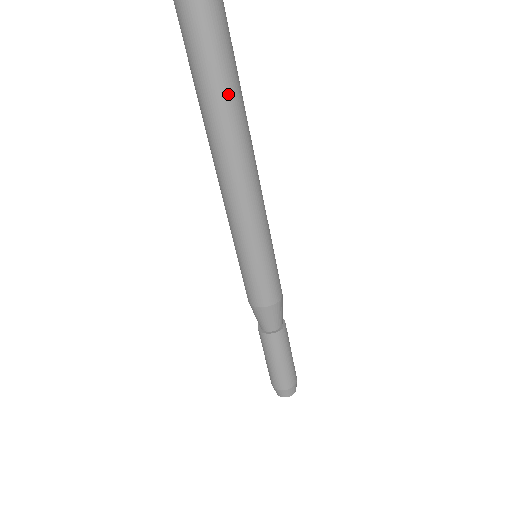
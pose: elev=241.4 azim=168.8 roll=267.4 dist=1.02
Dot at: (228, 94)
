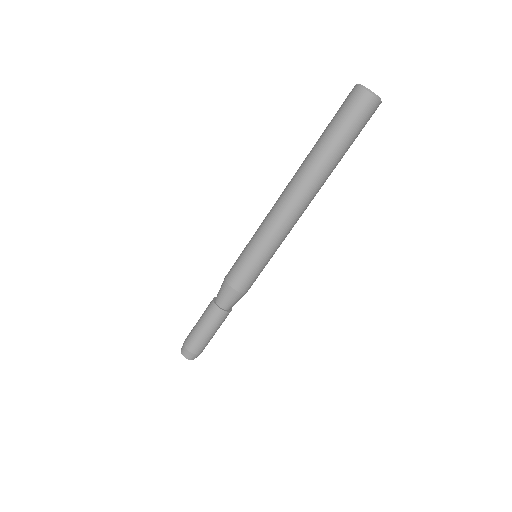
Dot at: occluded
